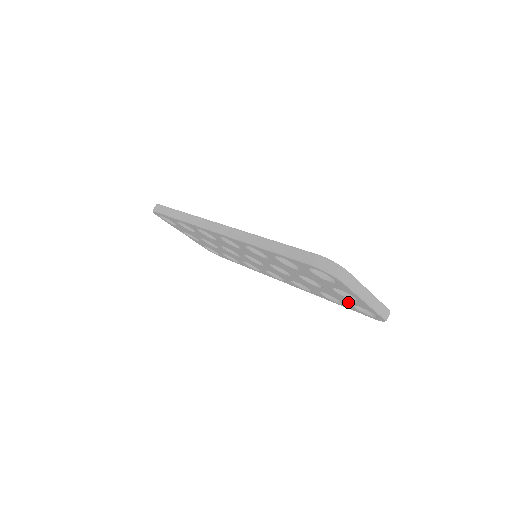
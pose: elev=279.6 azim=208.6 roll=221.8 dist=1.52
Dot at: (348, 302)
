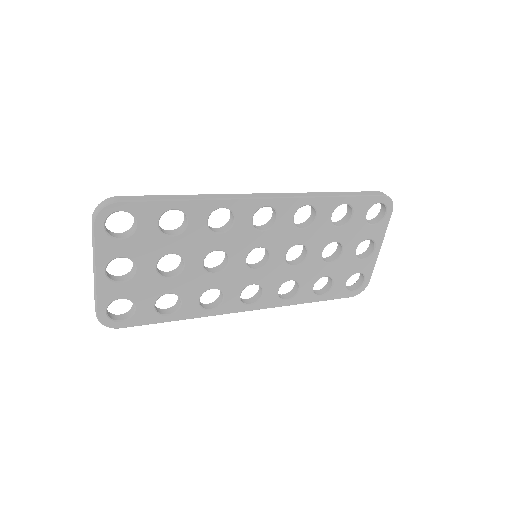
Dot at: (348, 273)
